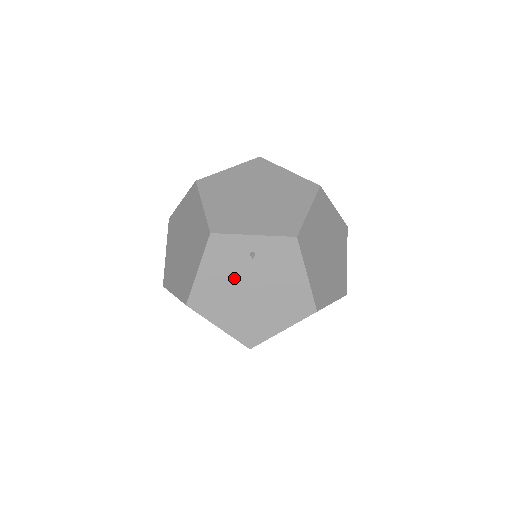
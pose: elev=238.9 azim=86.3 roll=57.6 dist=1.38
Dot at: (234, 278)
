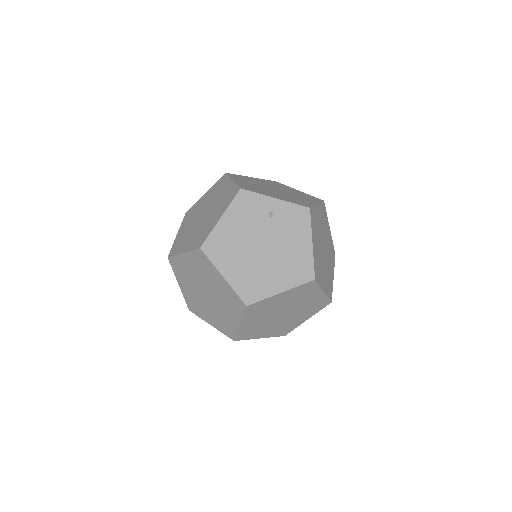
Dot at: (250, 232)
